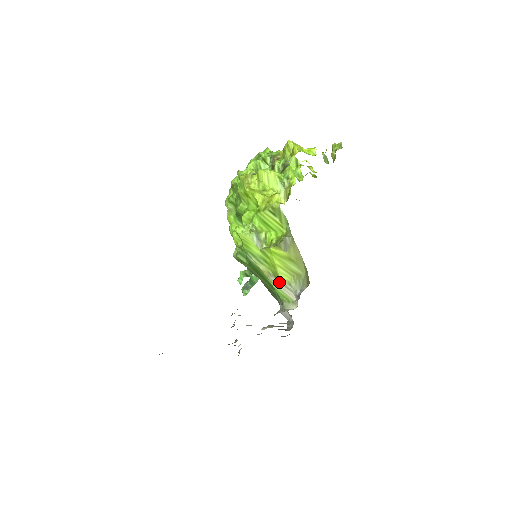
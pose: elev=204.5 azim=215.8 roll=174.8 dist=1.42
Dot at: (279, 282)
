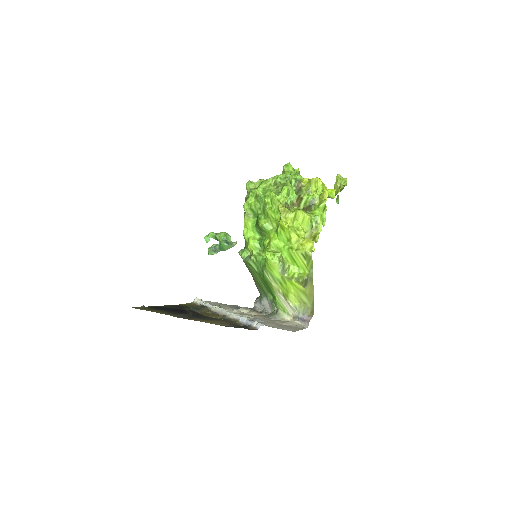
Dot at: (285, 300)
